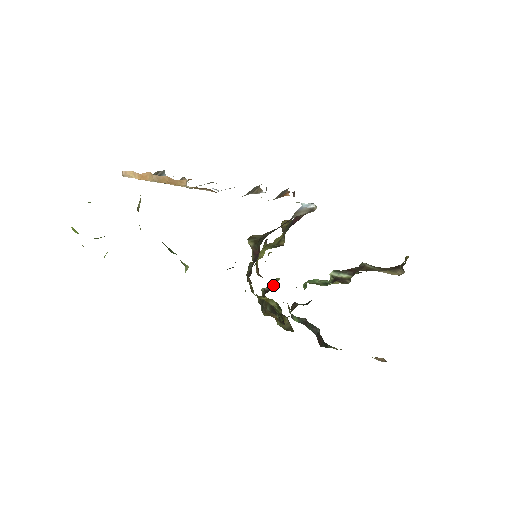
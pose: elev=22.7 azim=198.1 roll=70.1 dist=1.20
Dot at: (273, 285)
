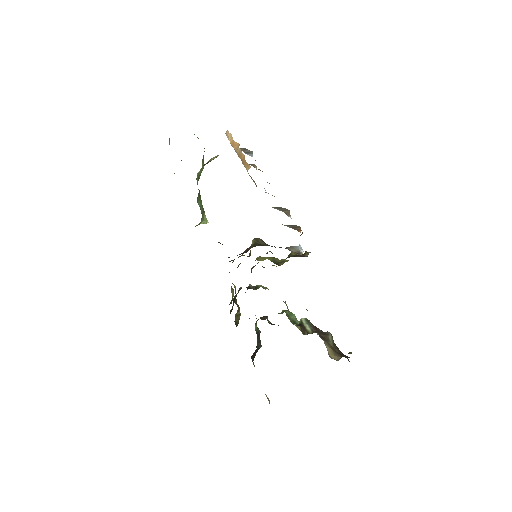
Dot at: (257, 288)
